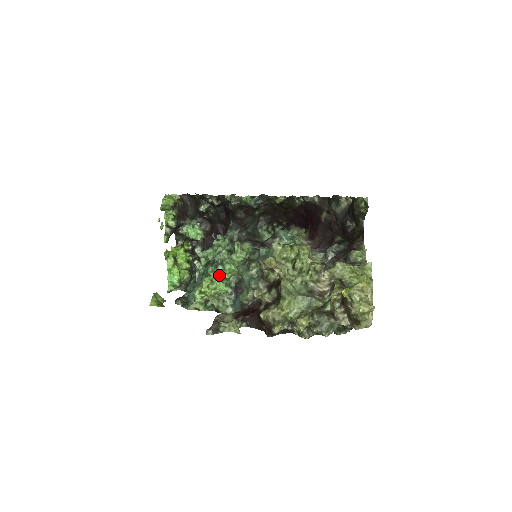
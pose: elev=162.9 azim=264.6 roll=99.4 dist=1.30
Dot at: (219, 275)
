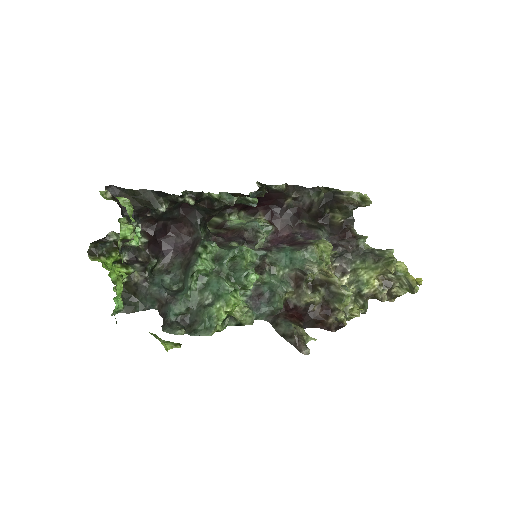
Dot at: (234, 287)
